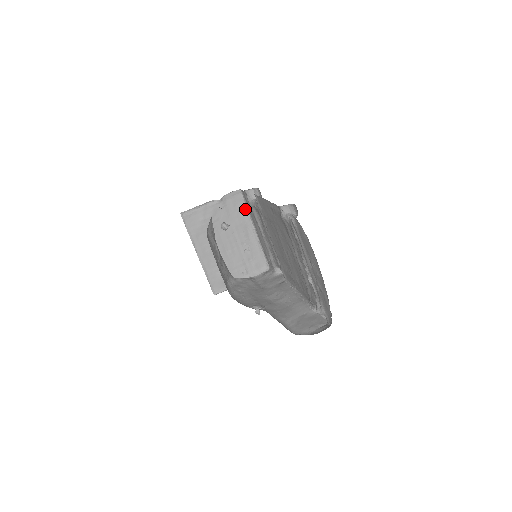
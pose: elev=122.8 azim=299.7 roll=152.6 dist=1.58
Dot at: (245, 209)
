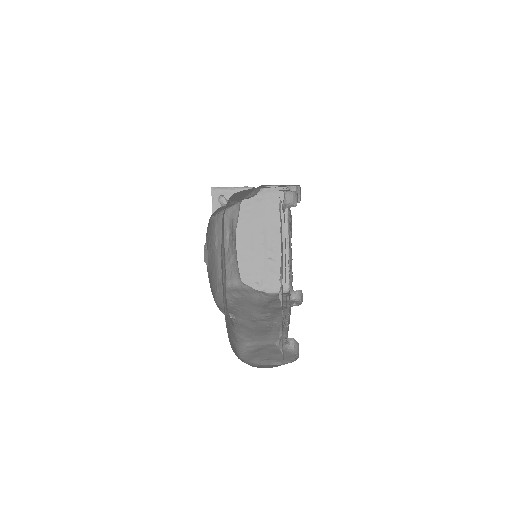
Dot at: (286, 211)
